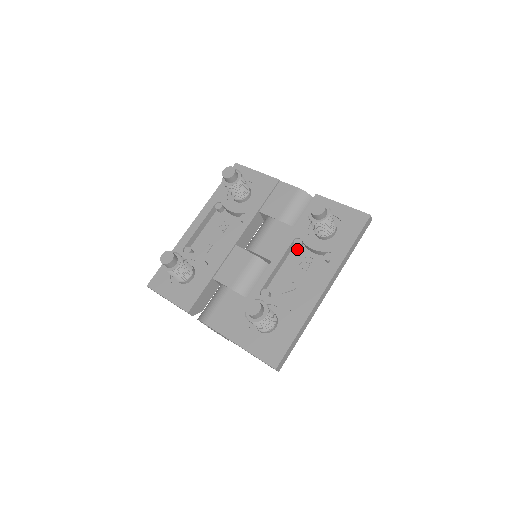
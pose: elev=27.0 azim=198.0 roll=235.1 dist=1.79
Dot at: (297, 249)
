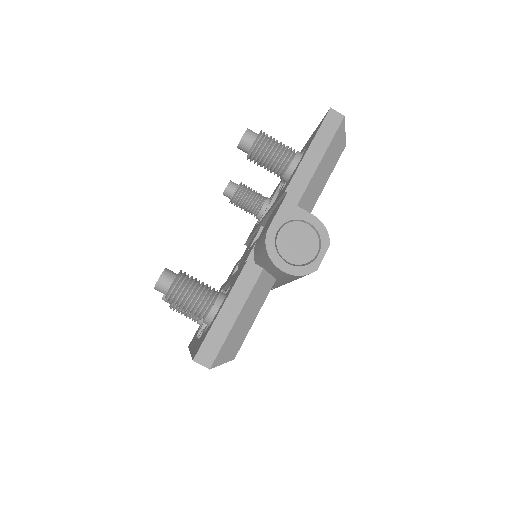
Dot at: occluded
